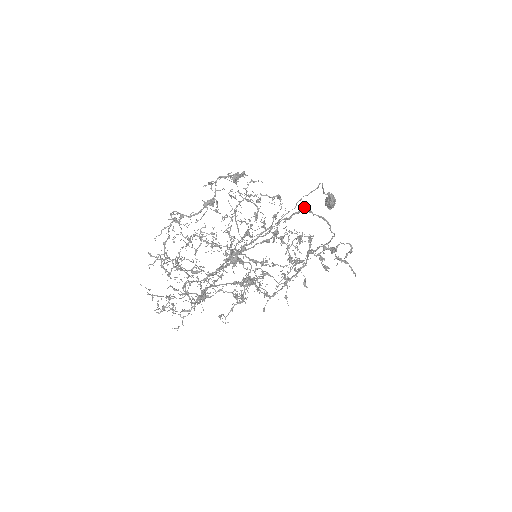
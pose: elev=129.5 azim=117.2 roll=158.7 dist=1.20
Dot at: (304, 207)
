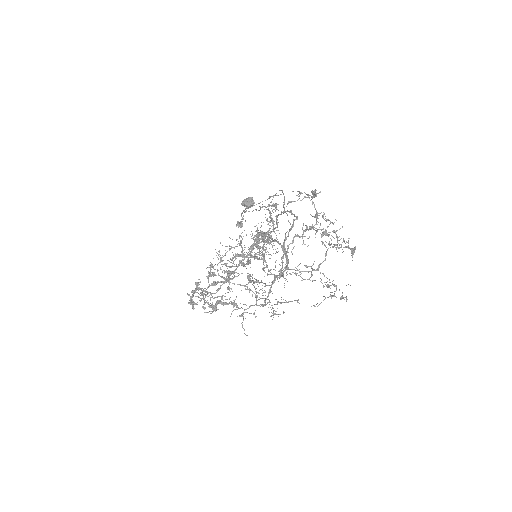
Dot at: occluded
